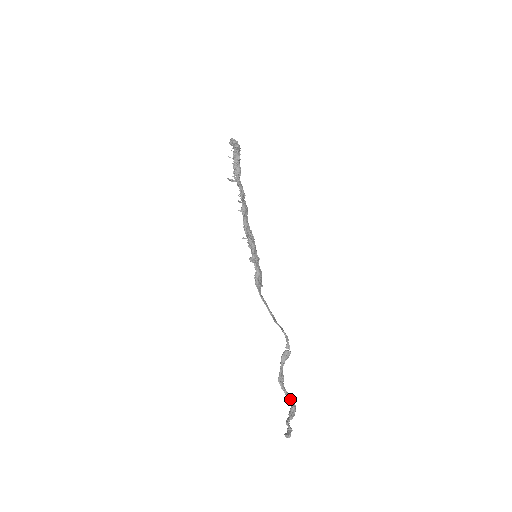
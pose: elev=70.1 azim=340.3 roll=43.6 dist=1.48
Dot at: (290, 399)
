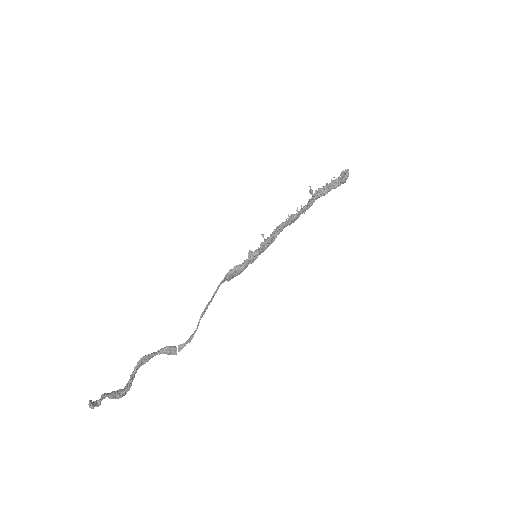
Dot at: (130, 383)
